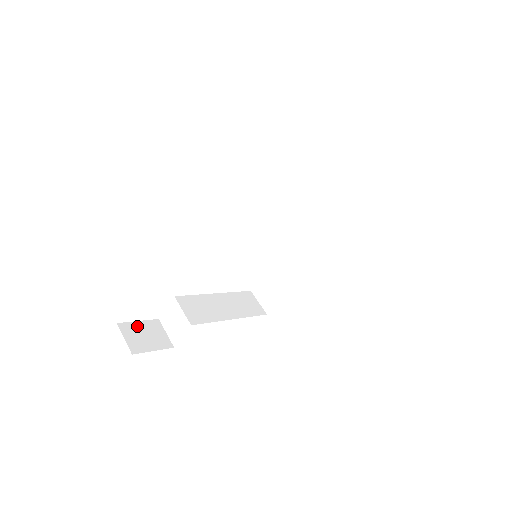
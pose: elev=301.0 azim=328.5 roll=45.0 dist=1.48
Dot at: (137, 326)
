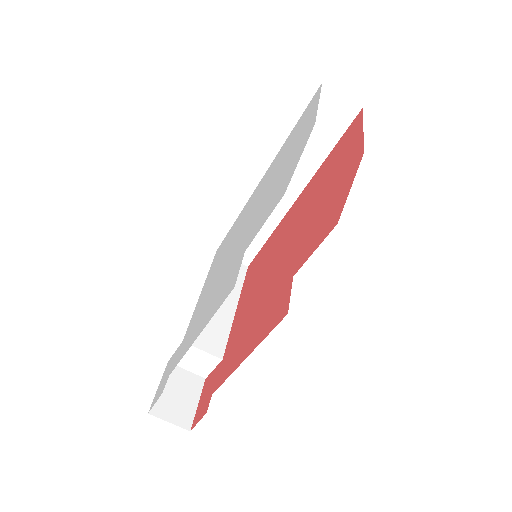
Dot at: (163, 394)
